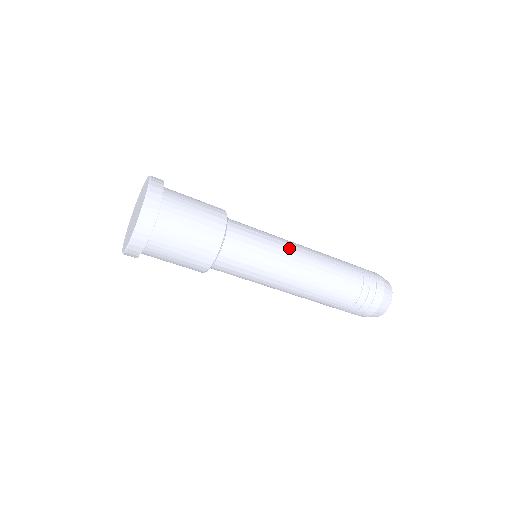
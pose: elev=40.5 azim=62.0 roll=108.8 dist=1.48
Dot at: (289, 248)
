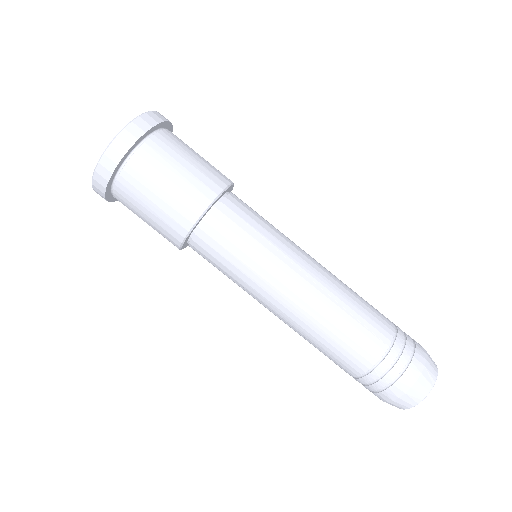
Dot at: occluded
